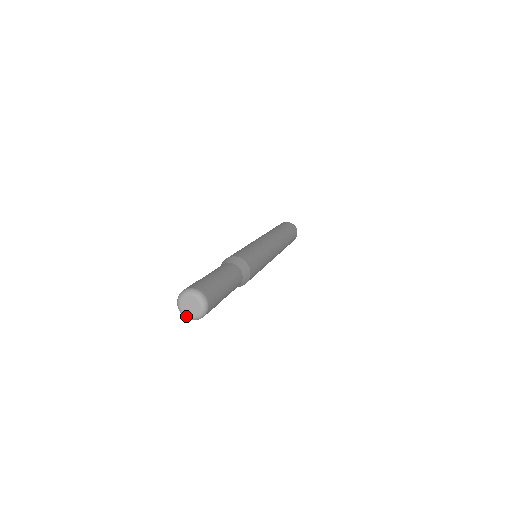
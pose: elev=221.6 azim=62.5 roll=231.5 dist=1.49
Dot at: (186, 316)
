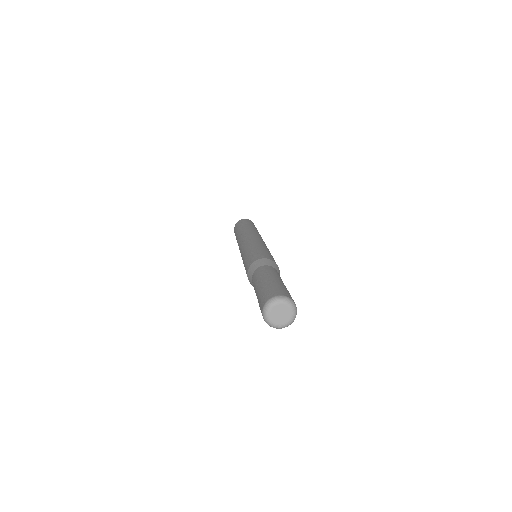
Dot at: (269, 320)
